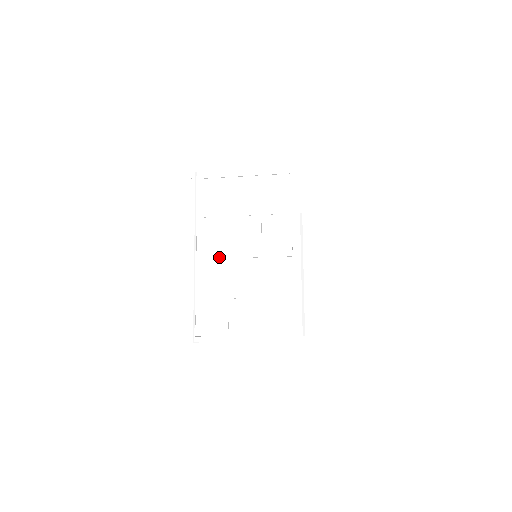
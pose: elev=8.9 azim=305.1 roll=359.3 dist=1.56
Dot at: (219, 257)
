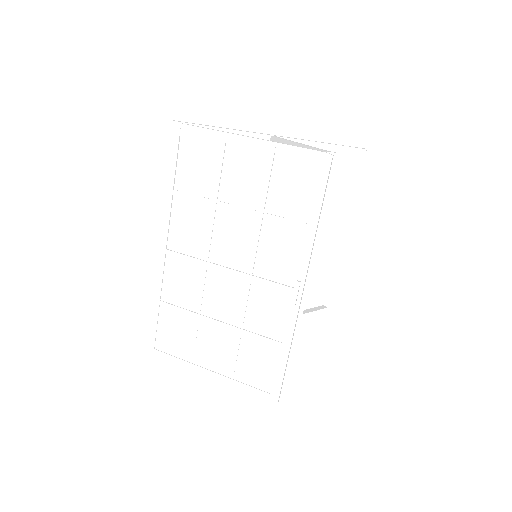
Dot at: (195, 261)
